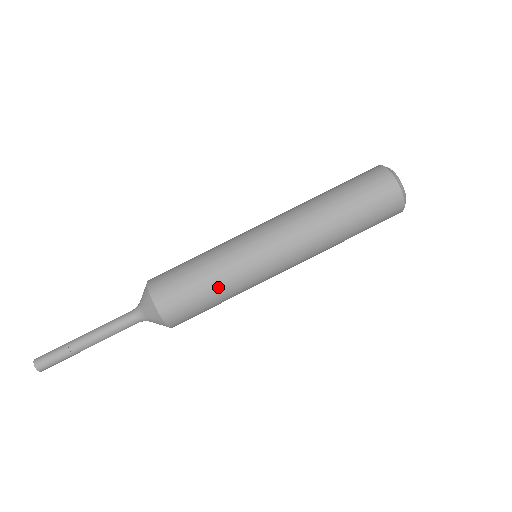
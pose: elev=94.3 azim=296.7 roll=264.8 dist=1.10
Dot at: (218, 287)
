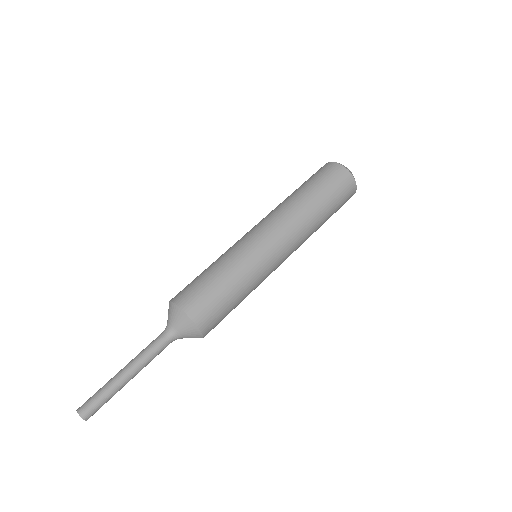
Dot at: (224, 270)
